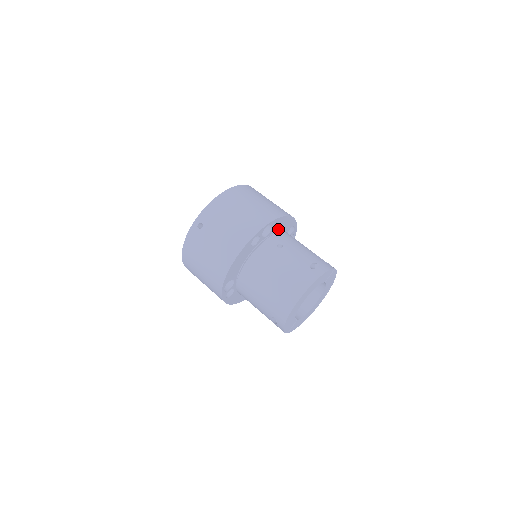
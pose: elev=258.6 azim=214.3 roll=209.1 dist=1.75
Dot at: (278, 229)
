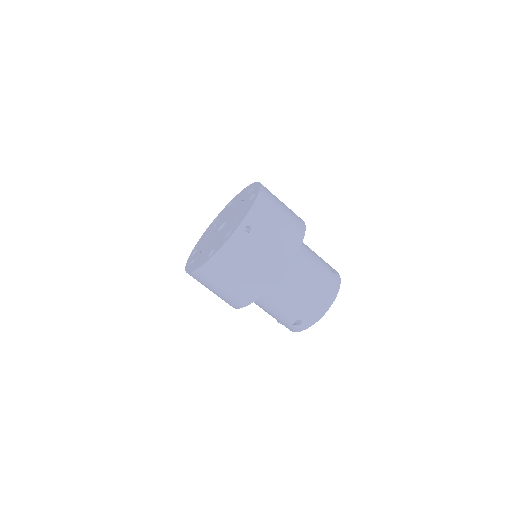
Dot at: occluded
